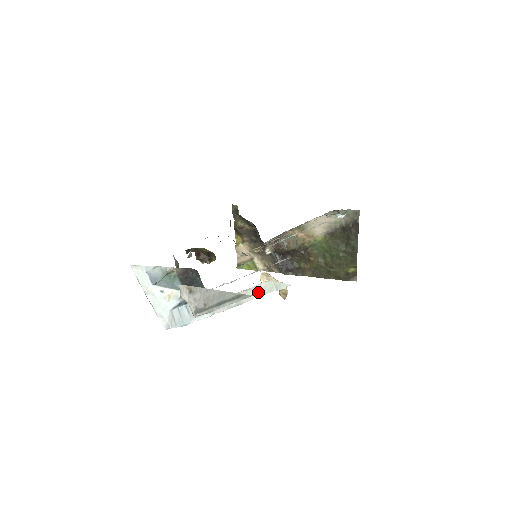
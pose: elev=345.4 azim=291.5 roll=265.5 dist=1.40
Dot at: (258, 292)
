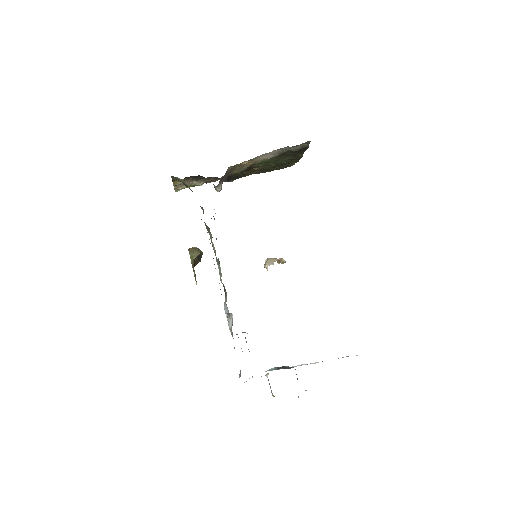
Dot at: occluded
